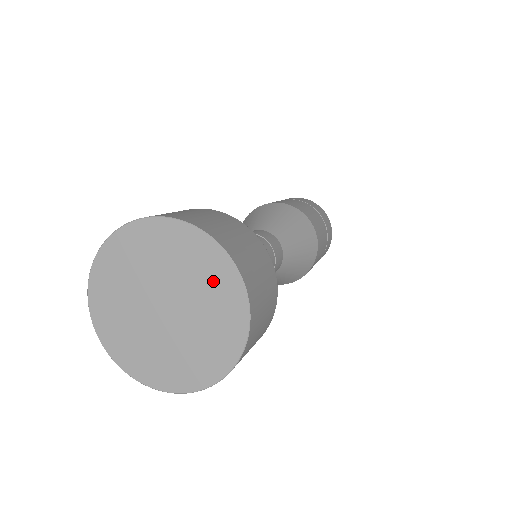
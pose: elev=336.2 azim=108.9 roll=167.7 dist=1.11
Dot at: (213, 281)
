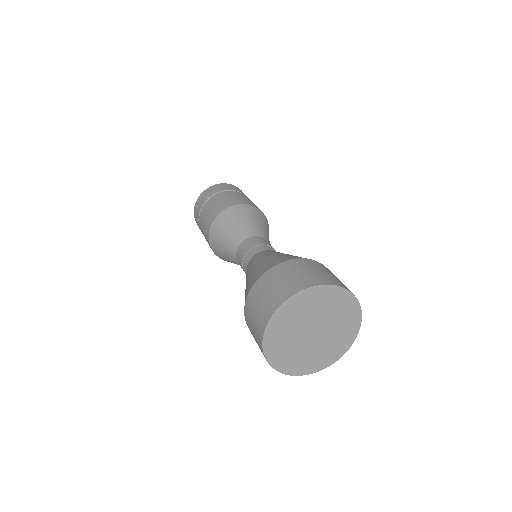
Dot at: (336, 303)
